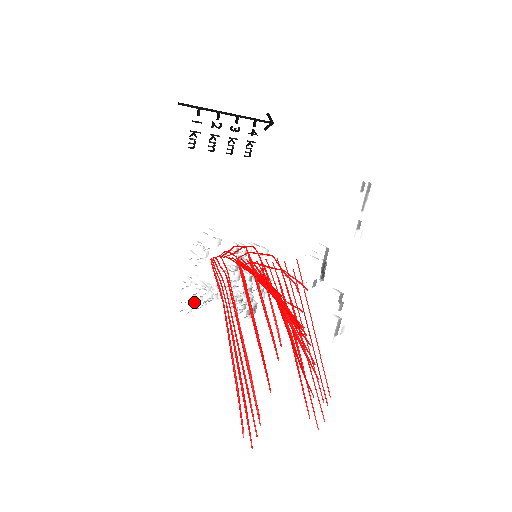
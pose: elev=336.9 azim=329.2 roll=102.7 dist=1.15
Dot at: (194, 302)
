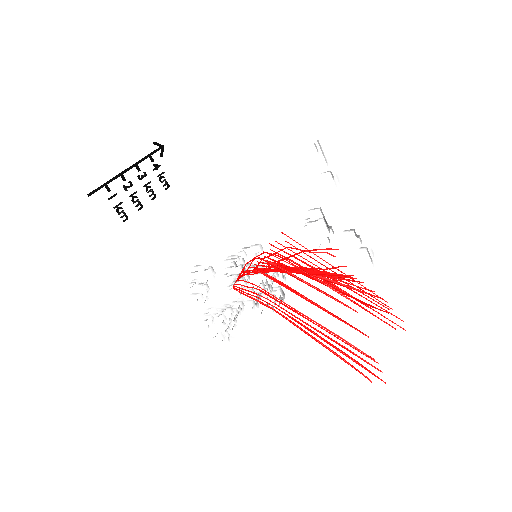
Dot at: (227, 327)
